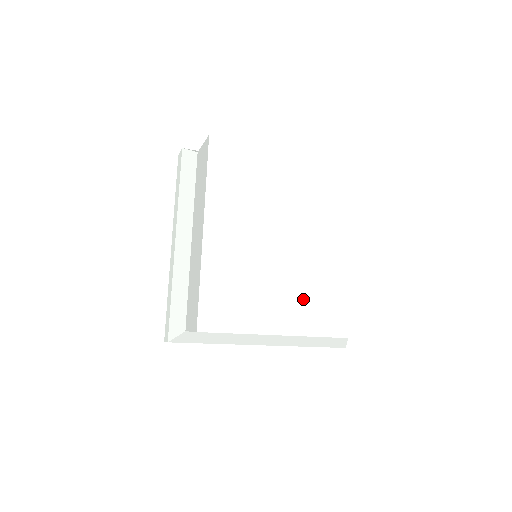
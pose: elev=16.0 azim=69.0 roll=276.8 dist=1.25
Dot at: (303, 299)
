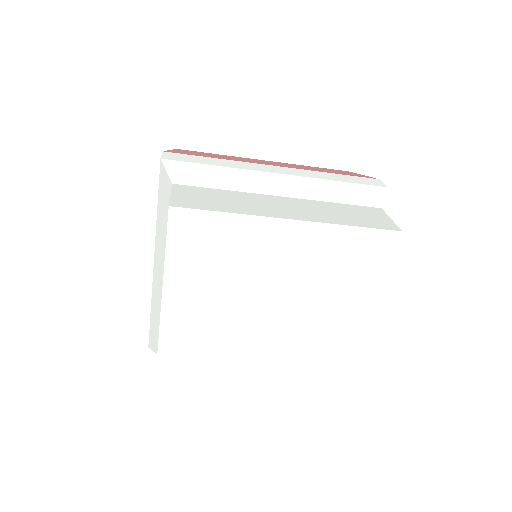
Dot at: (270, 366)
